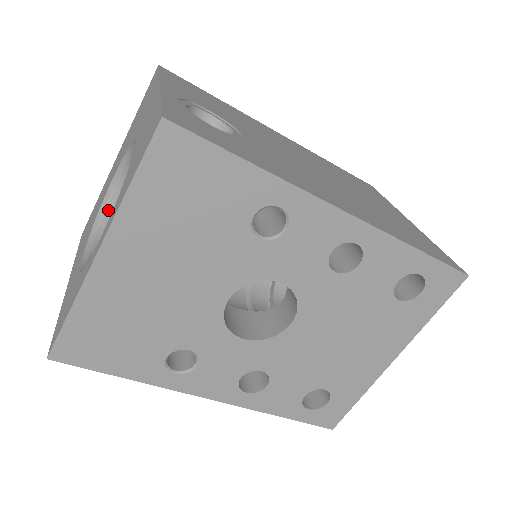
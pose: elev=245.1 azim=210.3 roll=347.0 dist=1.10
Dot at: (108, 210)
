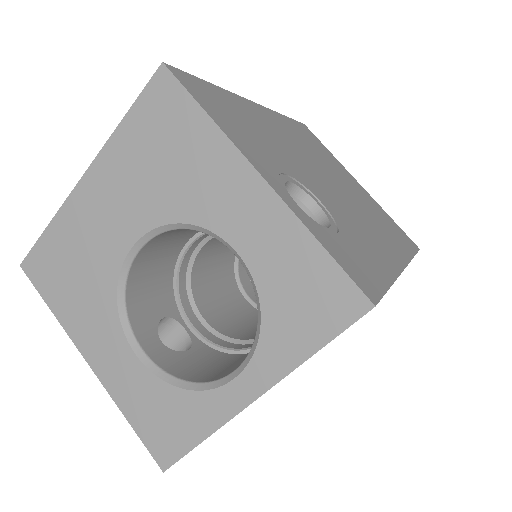
Dot at: (130, 277)
